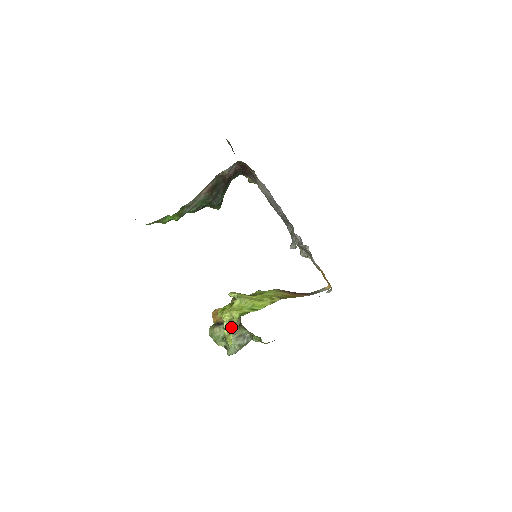
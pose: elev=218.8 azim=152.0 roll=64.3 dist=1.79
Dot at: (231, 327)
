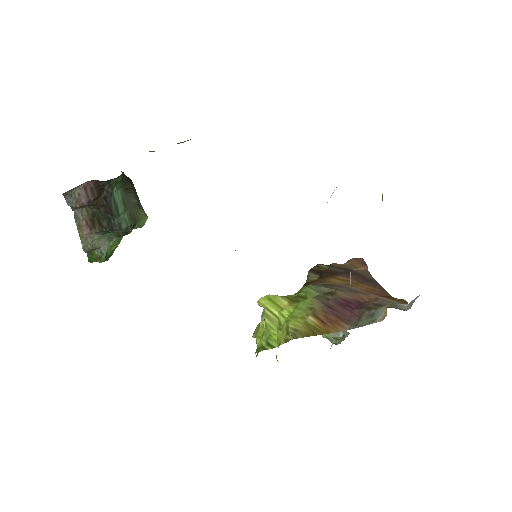
Dot at: occluded
